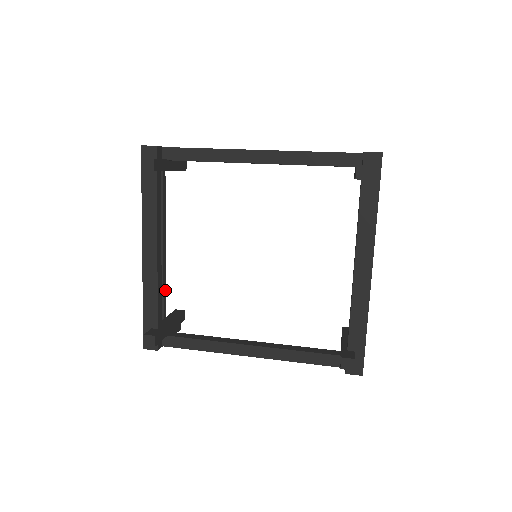
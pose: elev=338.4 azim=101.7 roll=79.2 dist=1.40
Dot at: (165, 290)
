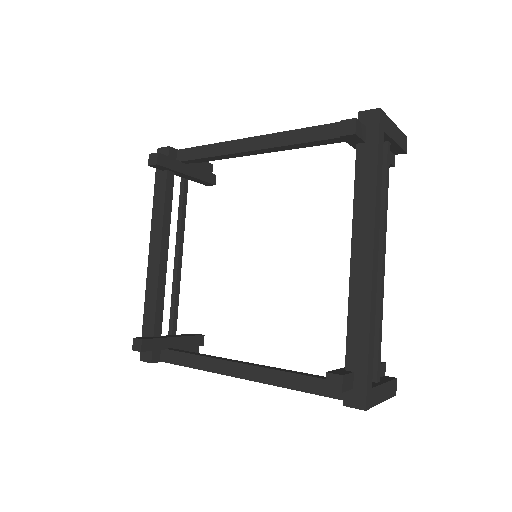
Dot at: (178, 304)
